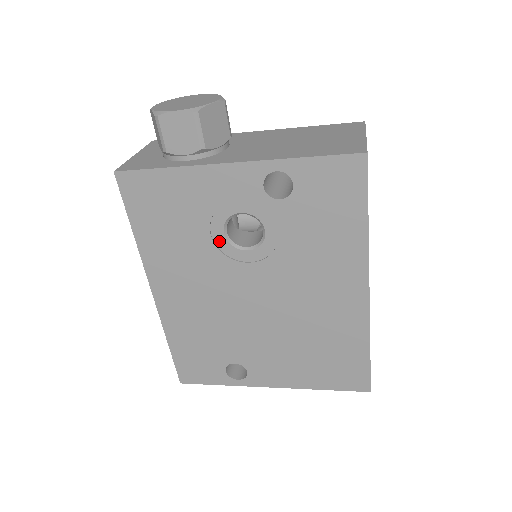
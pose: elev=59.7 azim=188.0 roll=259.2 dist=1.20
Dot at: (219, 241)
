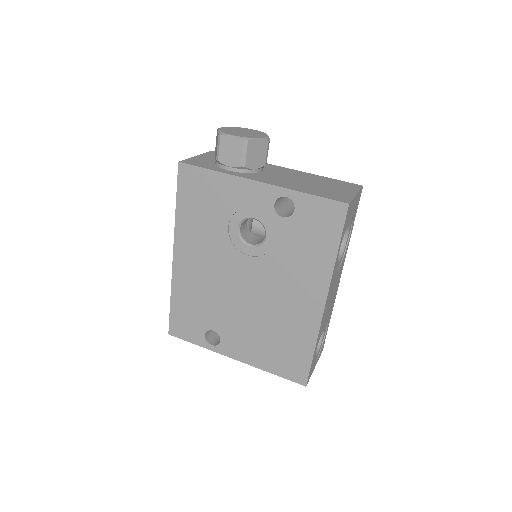
Dot at: (232, 233)
